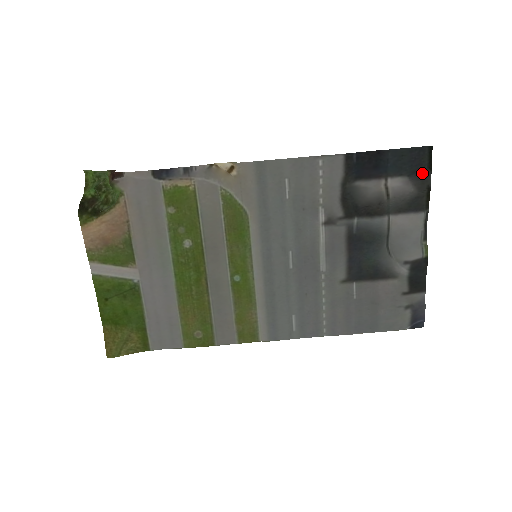
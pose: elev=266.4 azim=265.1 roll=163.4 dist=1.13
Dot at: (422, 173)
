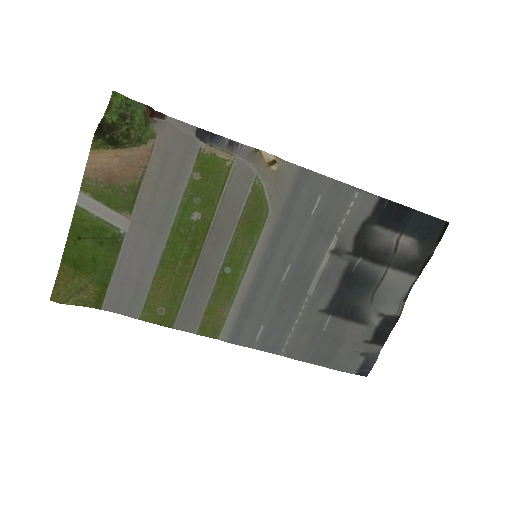
Dot at: (430, 242)
